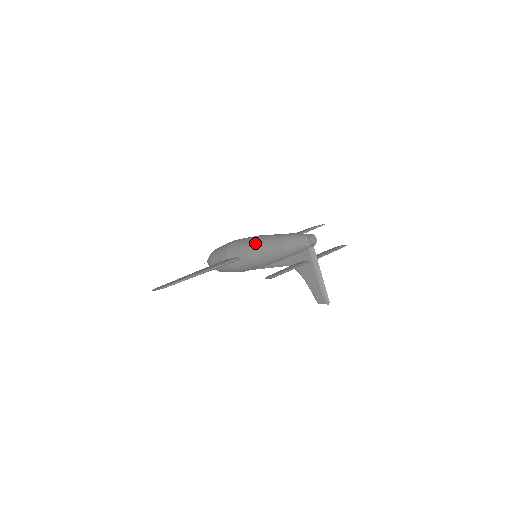
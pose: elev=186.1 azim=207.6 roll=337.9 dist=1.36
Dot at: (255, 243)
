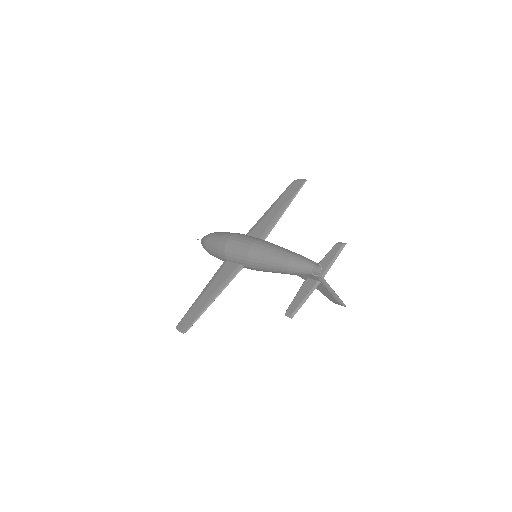
Dot at: (255, 259)
